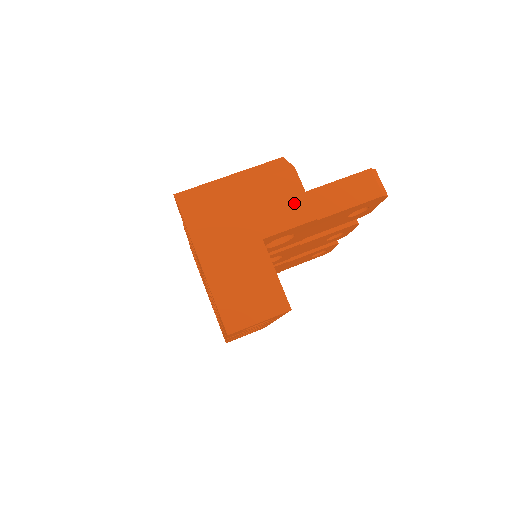
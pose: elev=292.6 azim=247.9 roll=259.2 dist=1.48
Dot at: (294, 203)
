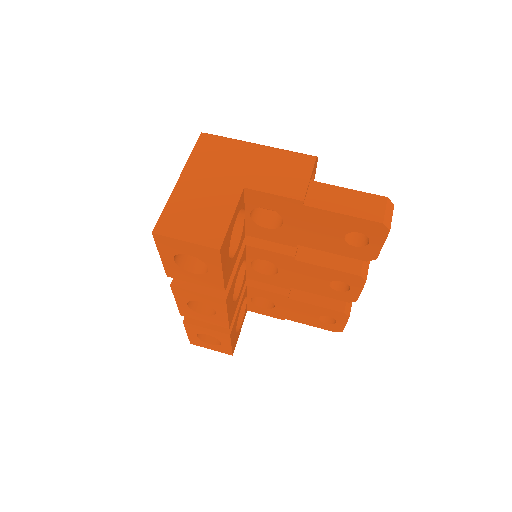
Dot at: (293, 179)
